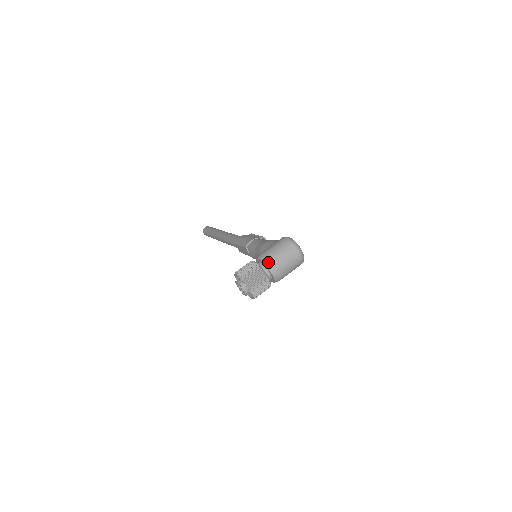
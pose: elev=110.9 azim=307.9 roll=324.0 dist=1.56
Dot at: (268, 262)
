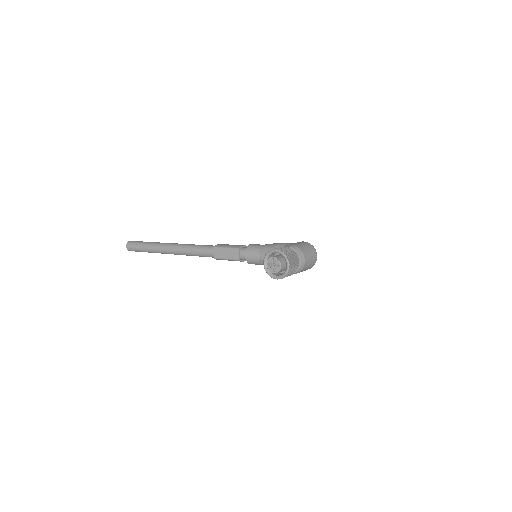
Dot at: (300, 251)
